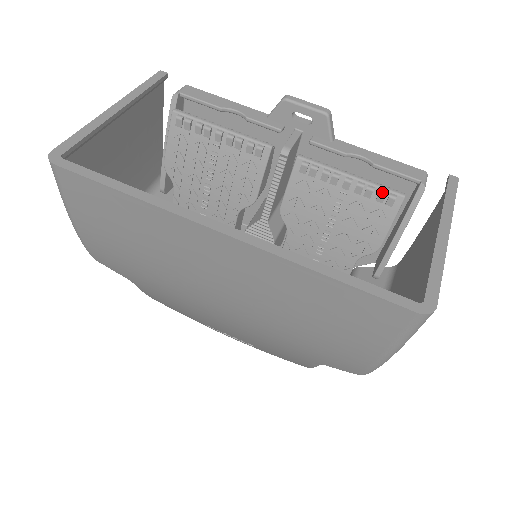
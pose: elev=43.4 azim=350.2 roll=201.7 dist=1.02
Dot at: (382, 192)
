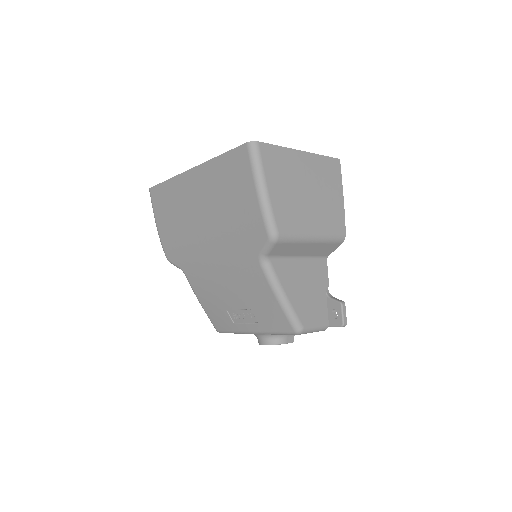
Dot at: occluded
